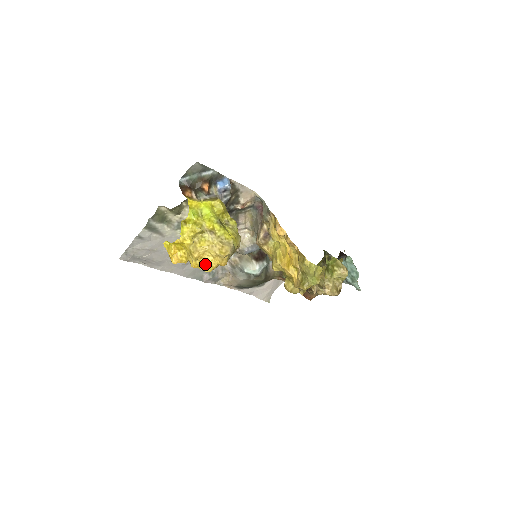
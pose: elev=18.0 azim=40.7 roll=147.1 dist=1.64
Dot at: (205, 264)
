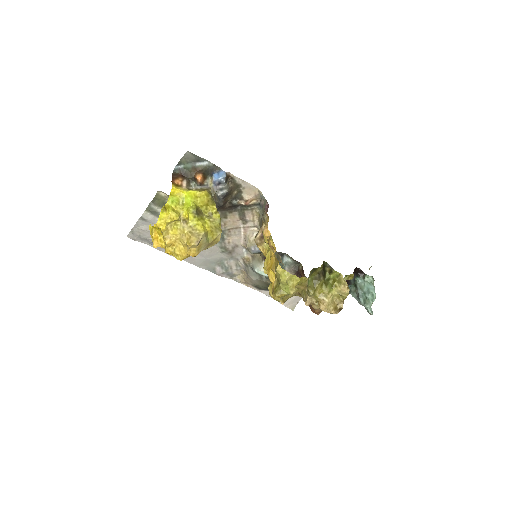
Dot at: (176, 252)
